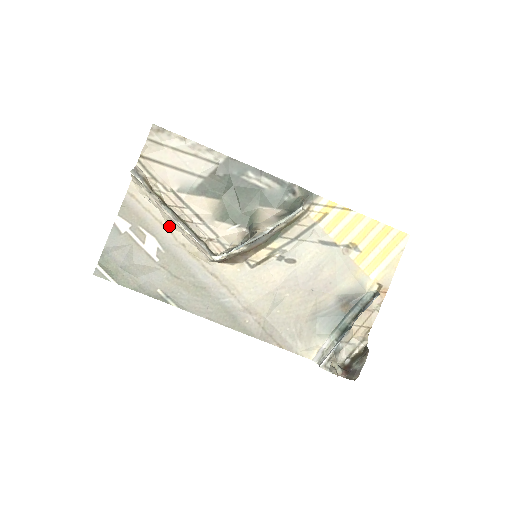
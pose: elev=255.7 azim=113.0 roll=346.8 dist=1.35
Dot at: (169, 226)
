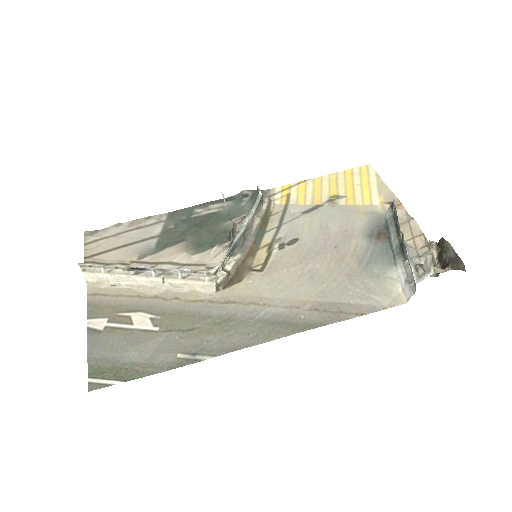
Dot at: (150, 294)
